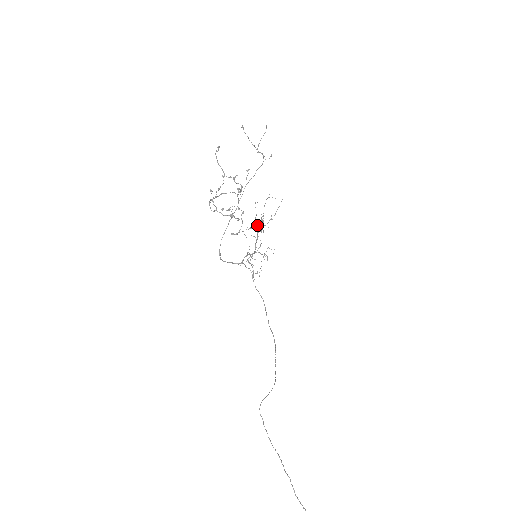
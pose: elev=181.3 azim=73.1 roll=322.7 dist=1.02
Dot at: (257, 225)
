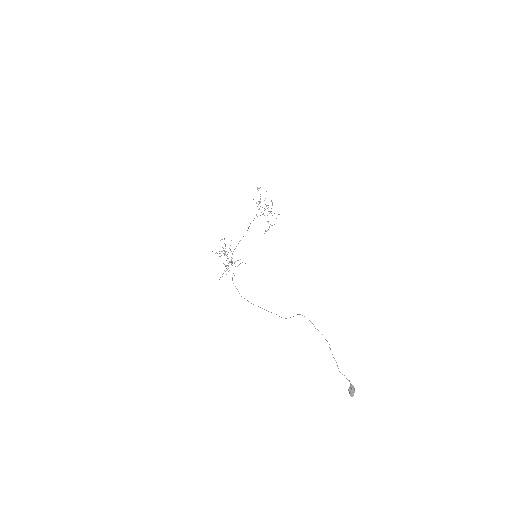
Dot at: (219, 253)
